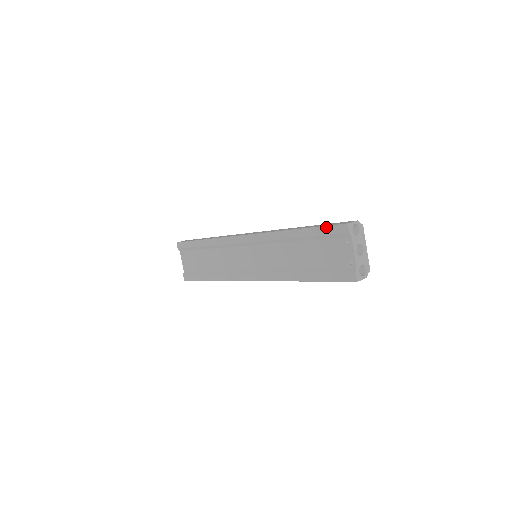
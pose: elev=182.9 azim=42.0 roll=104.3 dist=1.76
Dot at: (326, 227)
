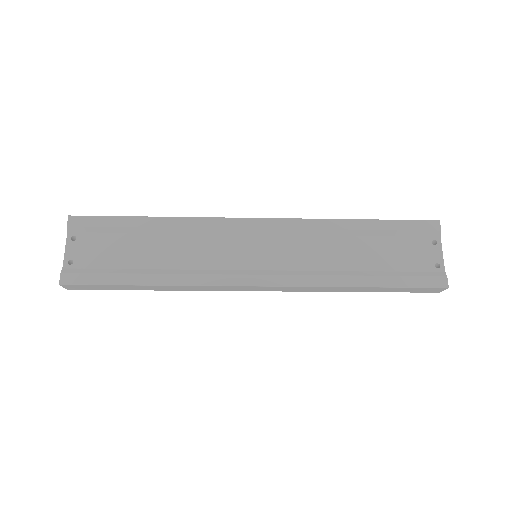
Dot at: (409, 221)
